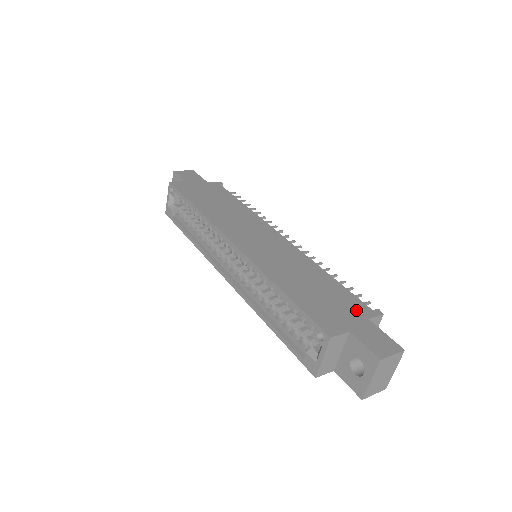
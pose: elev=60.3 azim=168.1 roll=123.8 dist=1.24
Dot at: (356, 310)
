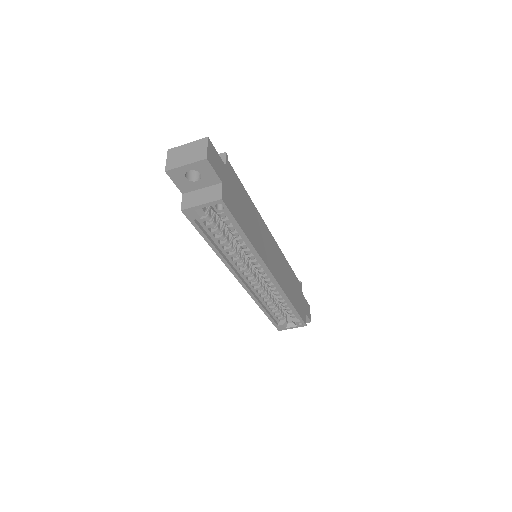
Dot at: (301, 291)
